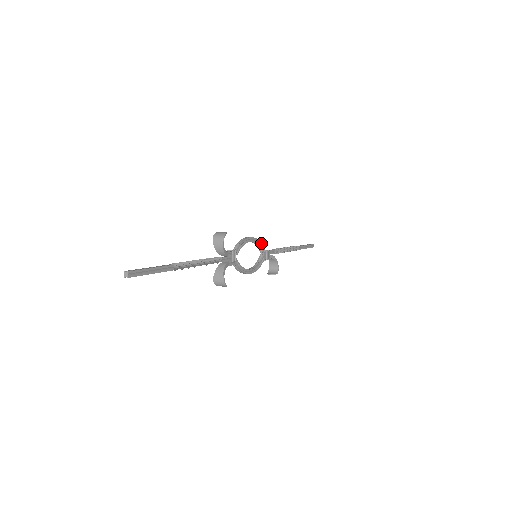
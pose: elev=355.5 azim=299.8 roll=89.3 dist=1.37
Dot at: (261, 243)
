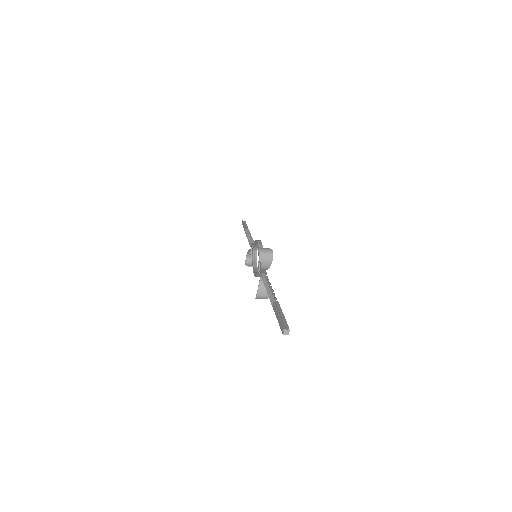
Dot at: occluded
